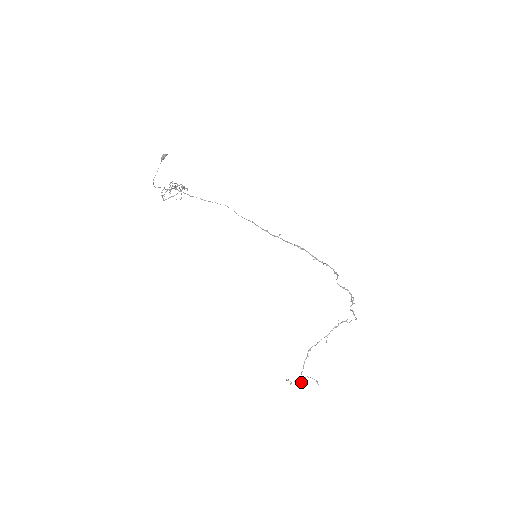
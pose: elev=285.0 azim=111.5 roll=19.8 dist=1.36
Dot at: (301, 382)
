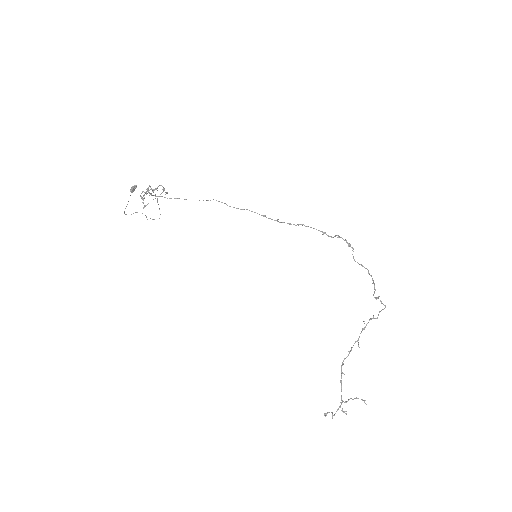
Dot at: (344, 411)
